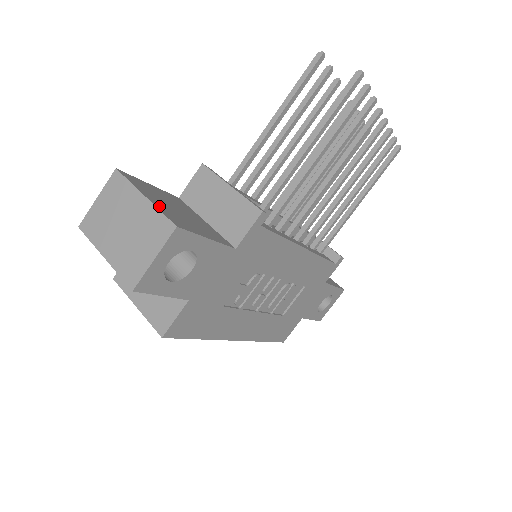
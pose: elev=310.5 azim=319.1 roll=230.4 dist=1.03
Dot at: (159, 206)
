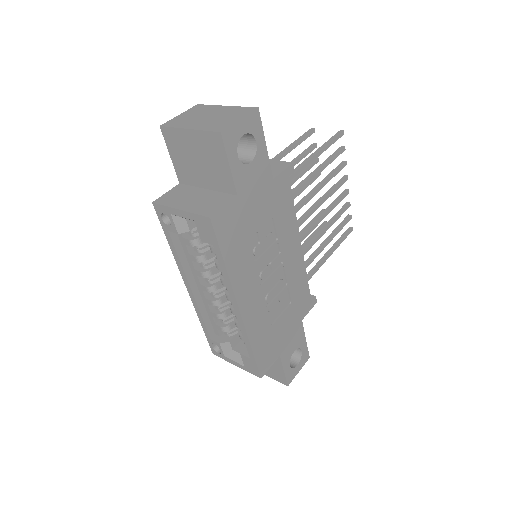
Dot at: occluded
